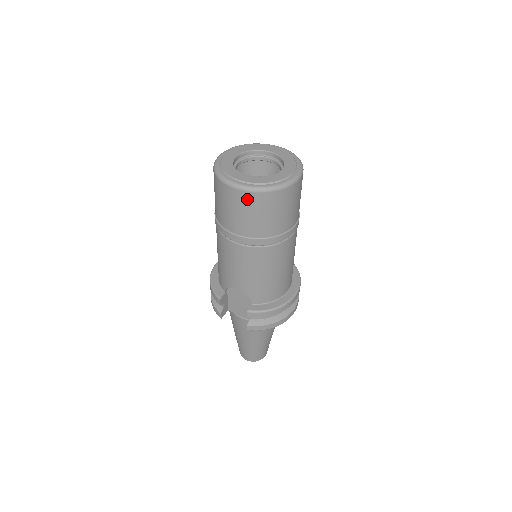
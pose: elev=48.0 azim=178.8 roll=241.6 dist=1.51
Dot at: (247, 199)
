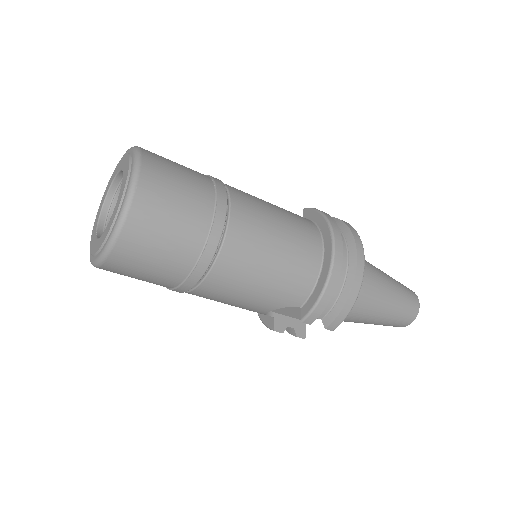
Dot at: (121, 261)
